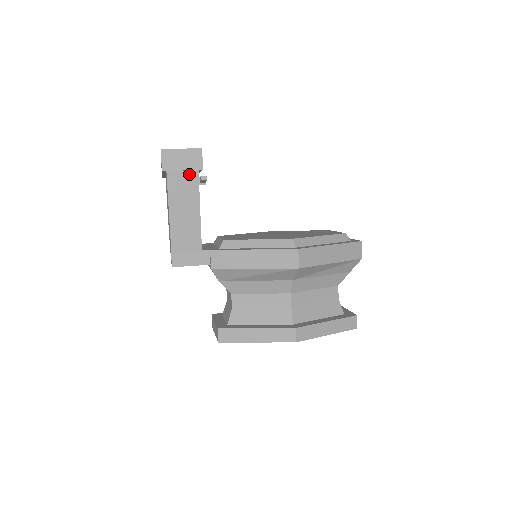
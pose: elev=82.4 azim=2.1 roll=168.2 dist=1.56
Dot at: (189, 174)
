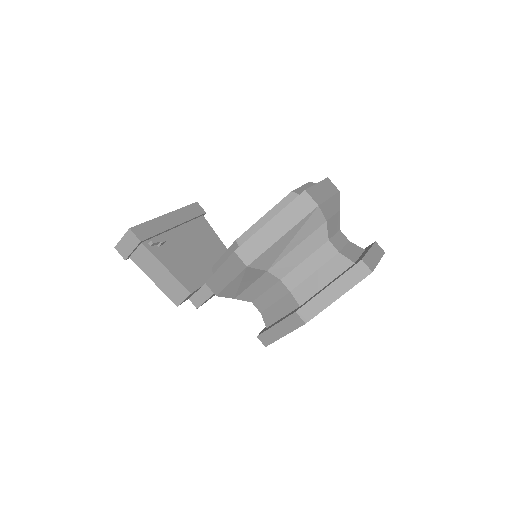
Dot at: (140, 249)
